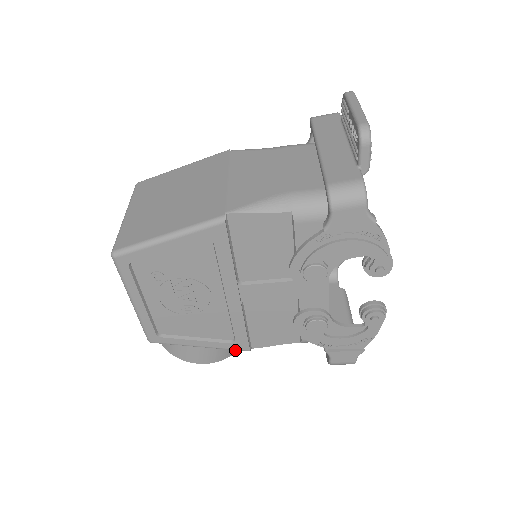
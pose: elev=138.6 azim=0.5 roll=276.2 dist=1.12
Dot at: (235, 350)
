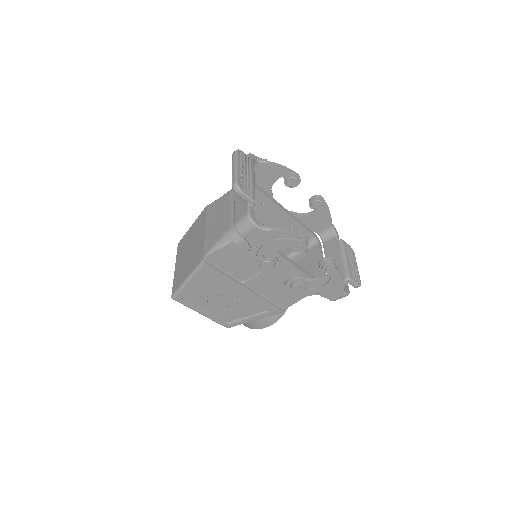
Dot at: (284, 311)
